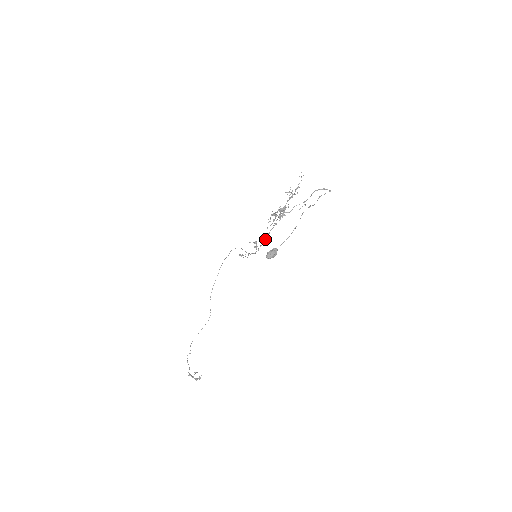
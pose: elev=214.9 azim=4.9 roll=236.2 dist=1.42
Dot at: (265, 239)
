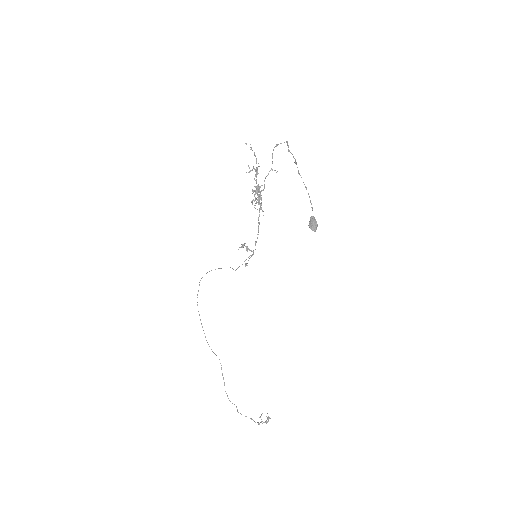
Dot at: (258, 232)
